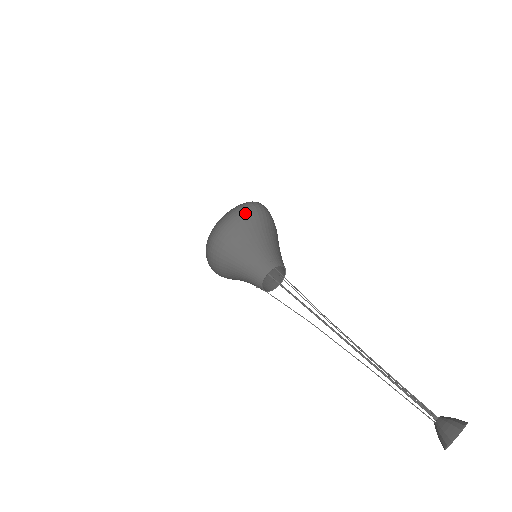
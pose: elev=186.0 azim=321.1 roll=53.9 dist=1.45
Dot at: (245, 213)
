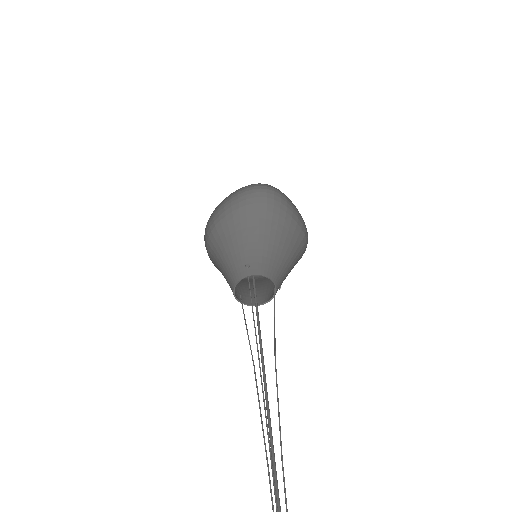
Dot at: (236, 199)
